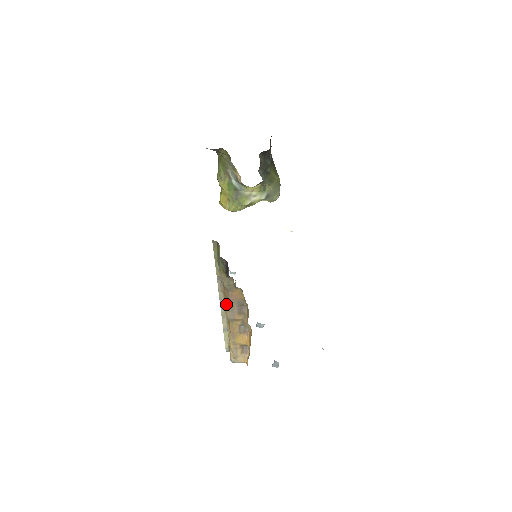
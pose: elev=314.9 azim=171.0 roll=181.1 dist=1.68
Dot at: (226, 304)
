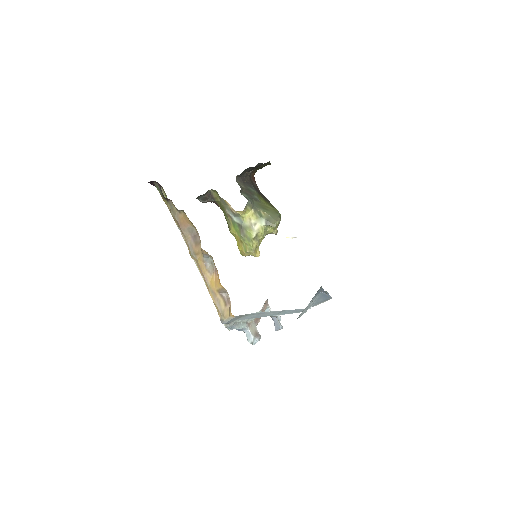
Dot at: occluded
